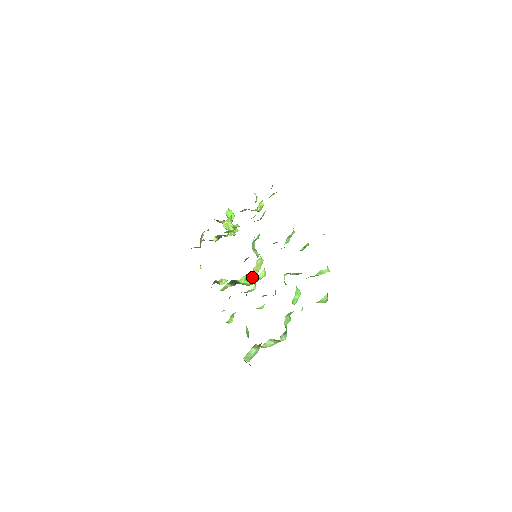
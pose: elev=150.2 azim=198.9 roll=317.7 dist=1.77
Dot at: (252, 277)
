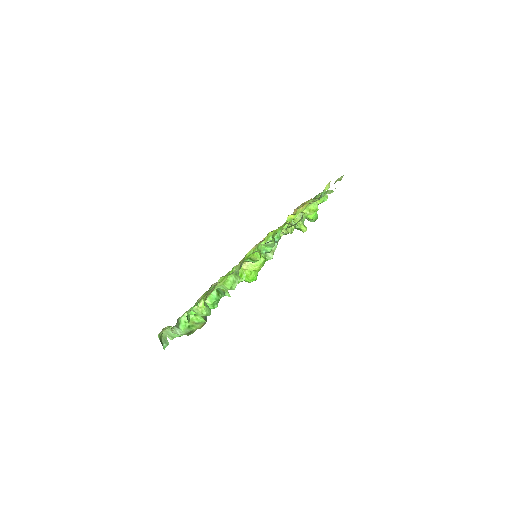
Dot at: occluded
